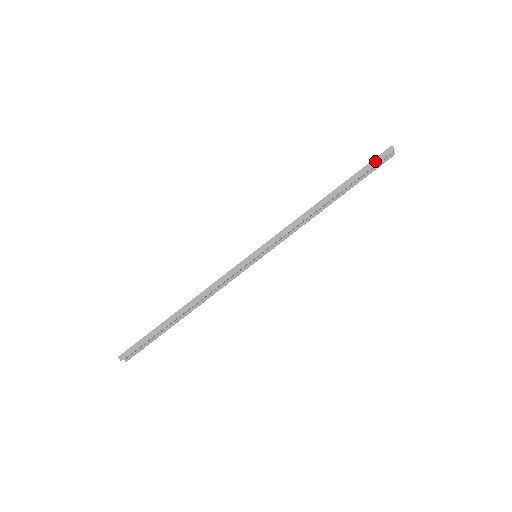
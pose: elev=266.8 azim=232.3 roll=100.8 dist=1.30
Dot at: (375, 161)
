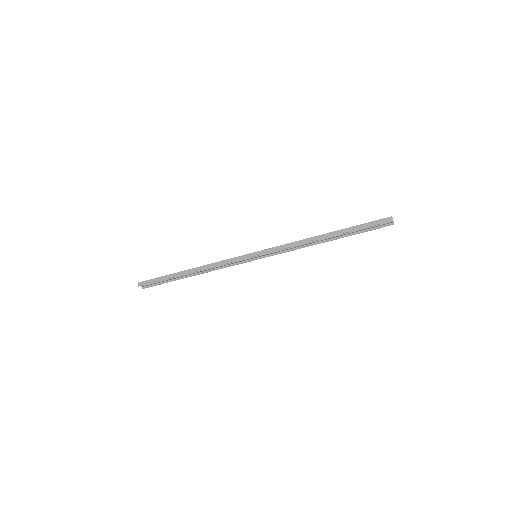
Dot at: (373, 223)
